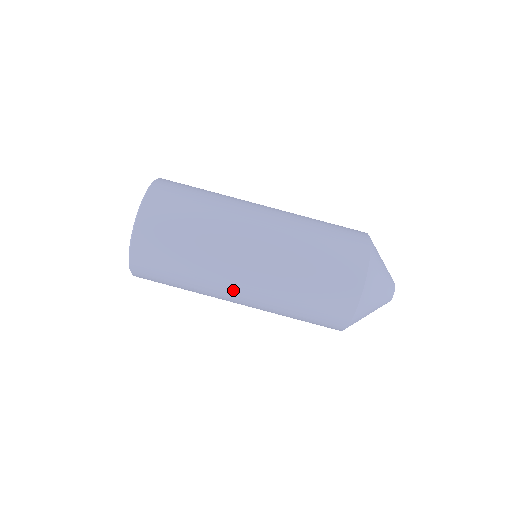
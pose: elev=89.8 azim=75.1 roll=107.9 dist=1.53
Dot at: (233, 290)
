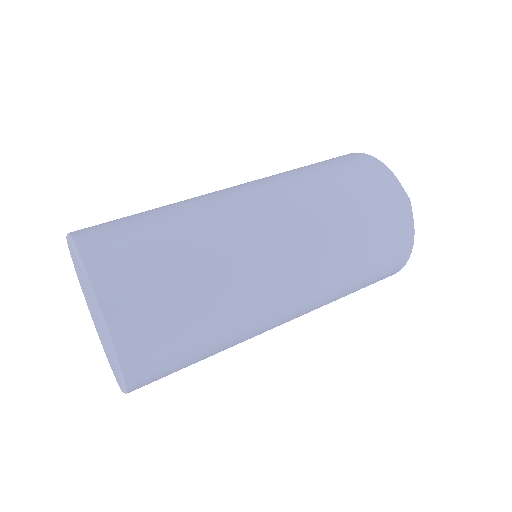
Dot at: (265, 238)
